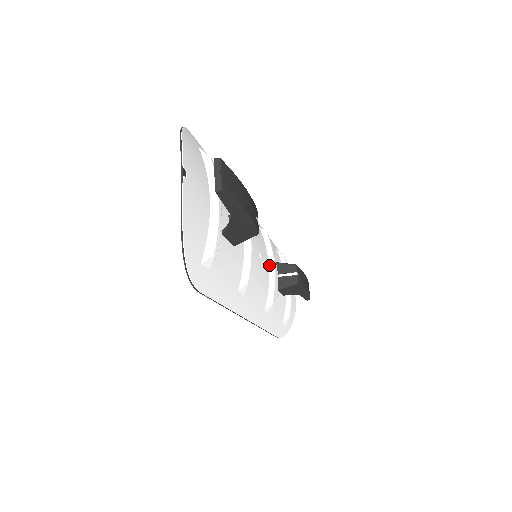
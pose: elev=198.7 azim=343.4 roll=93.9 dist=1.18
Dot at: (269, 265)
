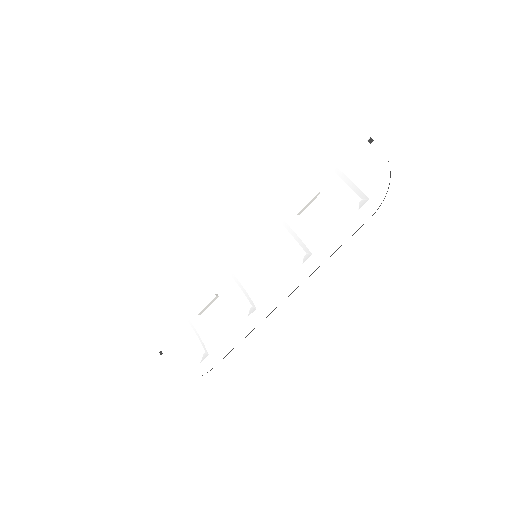
Dot at: (237, 277)
